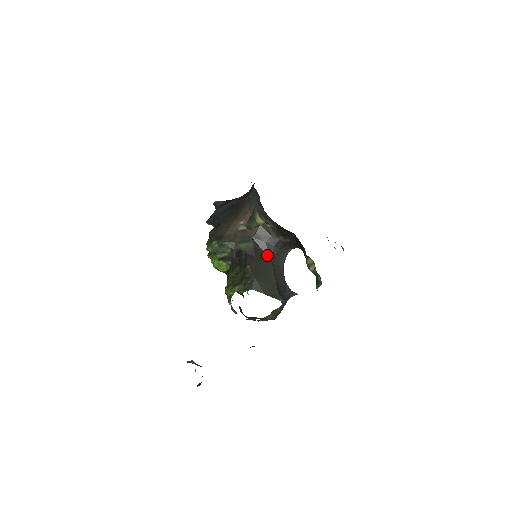
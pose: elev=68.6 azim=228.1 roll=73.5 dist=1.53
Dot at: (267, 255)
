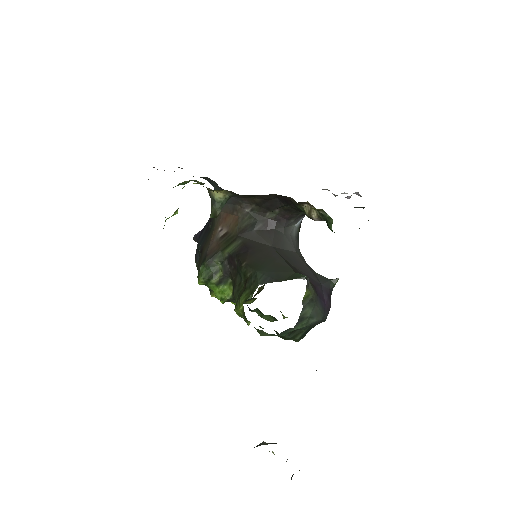
Dot at: (263, 243)
